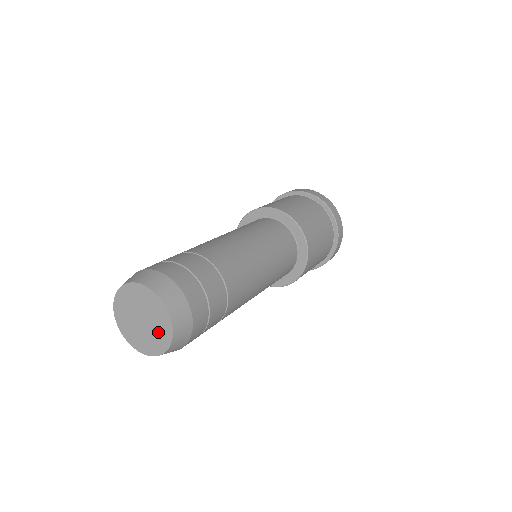
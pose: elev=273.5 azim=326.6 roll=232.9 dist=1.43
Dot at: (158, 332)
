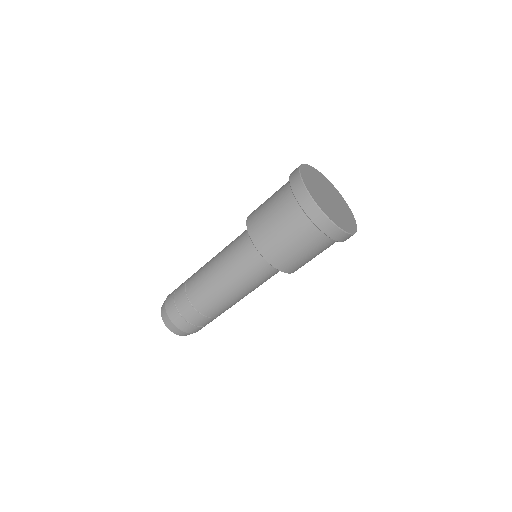
Dot at: occluded
